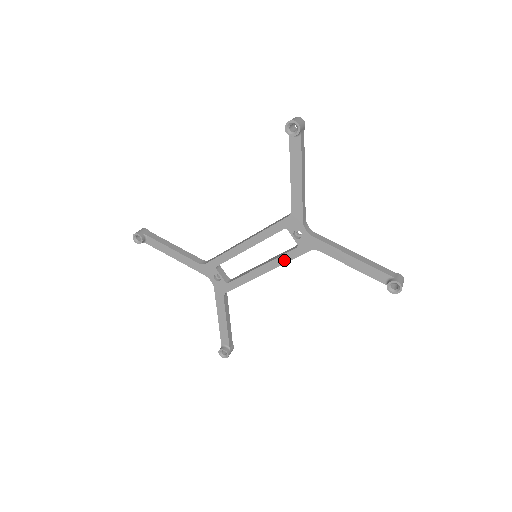
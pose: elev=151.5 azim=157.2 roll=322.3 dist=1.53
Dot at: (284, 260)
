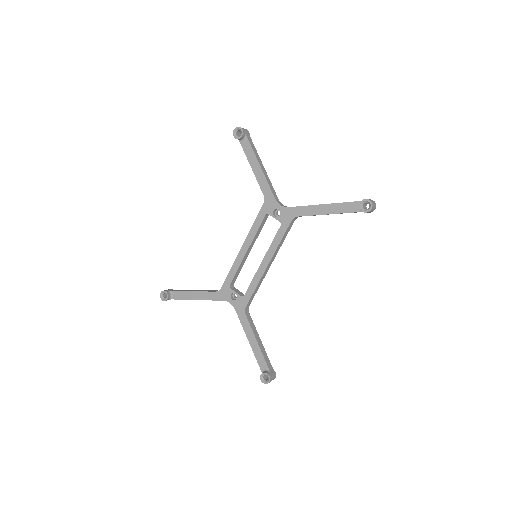
Dot at: (276, 243)
